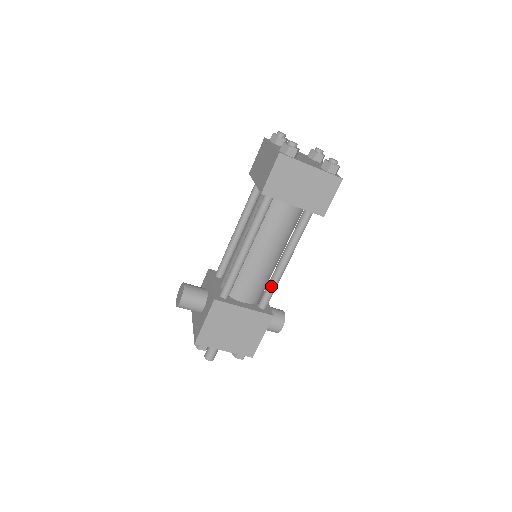
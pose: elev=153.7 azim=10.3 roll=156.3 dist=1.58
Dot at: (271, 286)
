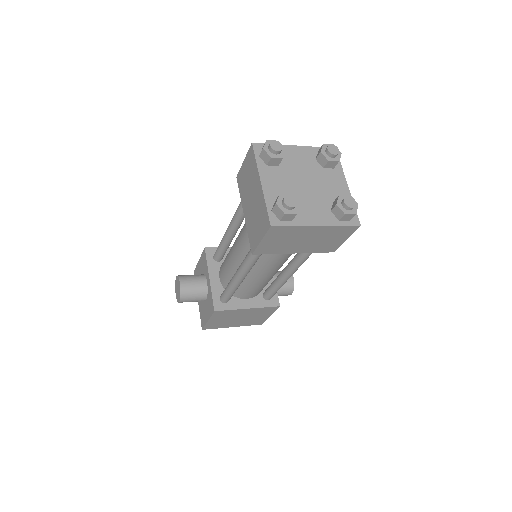
Dot at: (275, 289)
